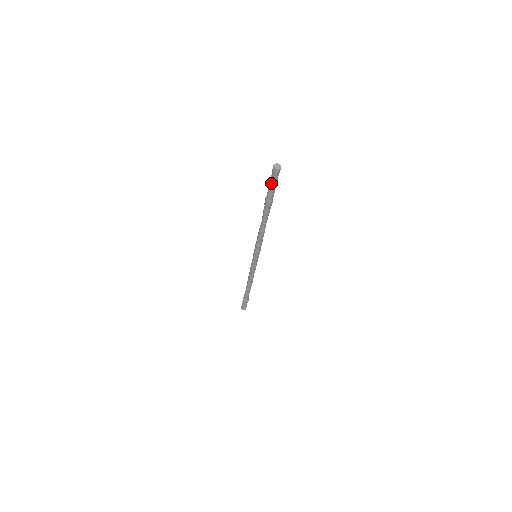
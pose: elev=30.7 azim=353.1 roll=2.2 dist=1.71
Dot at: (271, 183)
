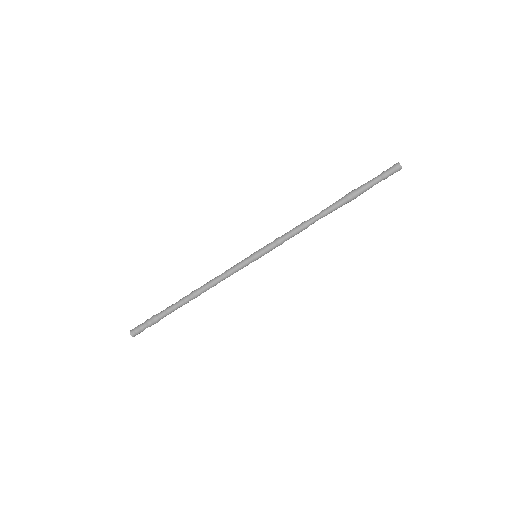
Dot at: (380, 178)
